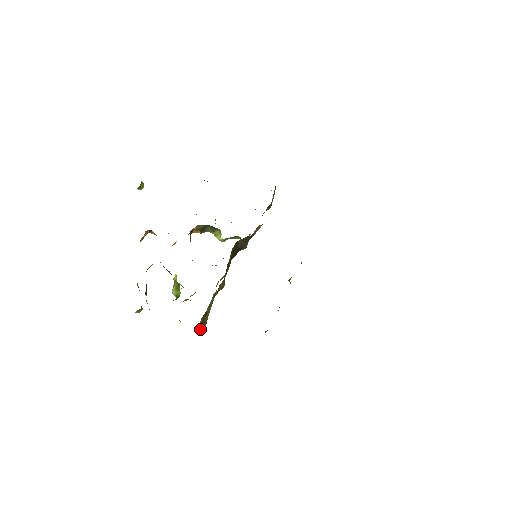
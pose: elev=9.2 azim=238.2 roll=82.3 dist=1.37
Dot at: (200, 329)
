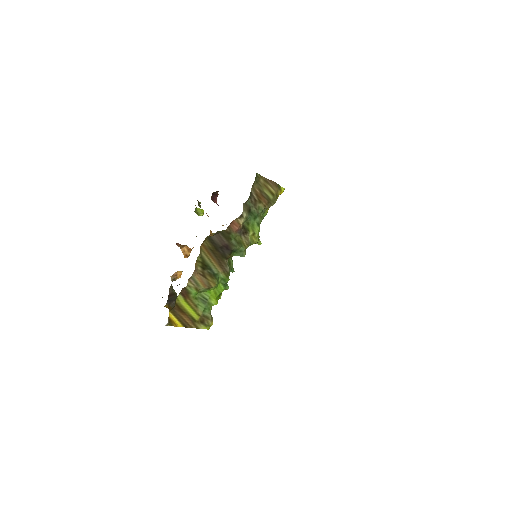
Dot at: (187, 327)
